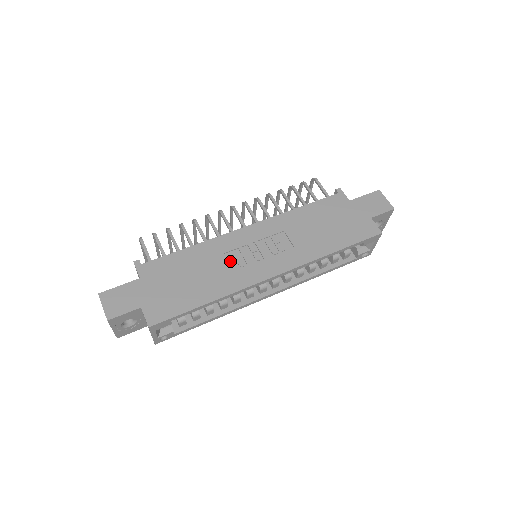
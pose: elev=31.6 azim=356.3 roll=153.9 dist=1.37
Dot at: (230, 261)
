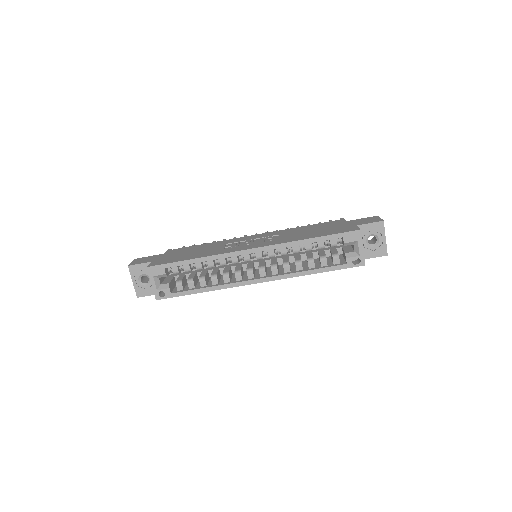
Dot at: (226, 246)
